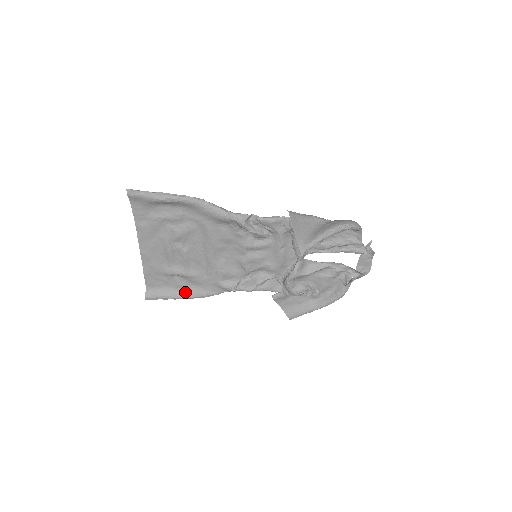
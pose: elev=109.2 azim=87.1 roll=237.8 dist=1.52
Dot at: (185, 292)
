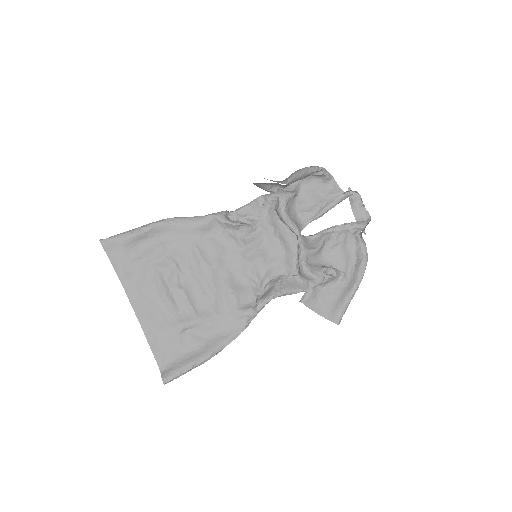
Dot at: (205, 348)
